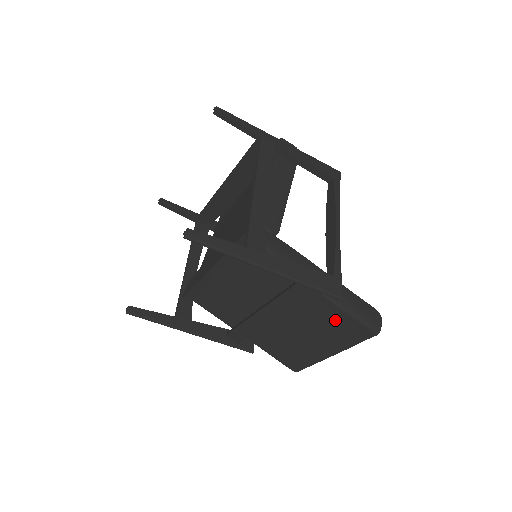
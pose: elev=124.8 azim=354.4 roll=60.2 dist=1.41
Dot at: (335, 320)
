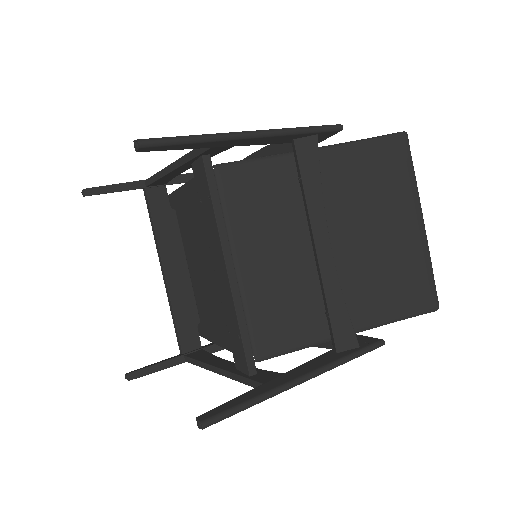
Dot at: (369, 166)
